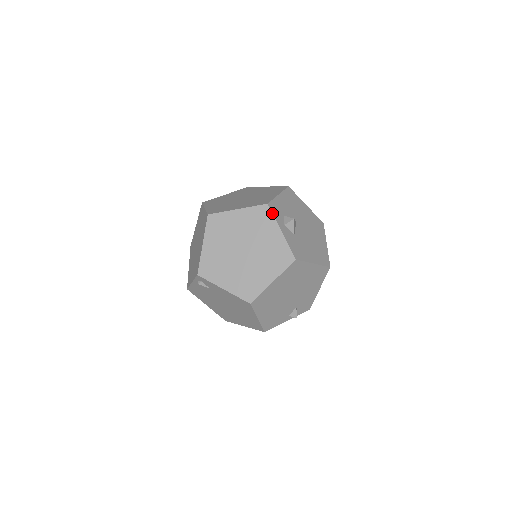
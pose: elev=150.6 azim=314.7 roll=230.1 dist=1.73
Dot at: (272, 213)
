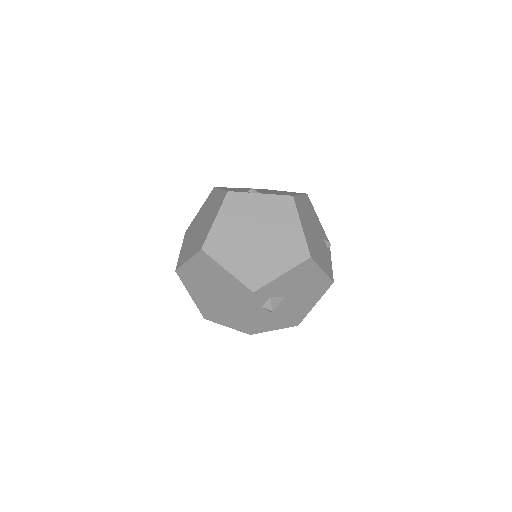
Dot at: (252, 300)
